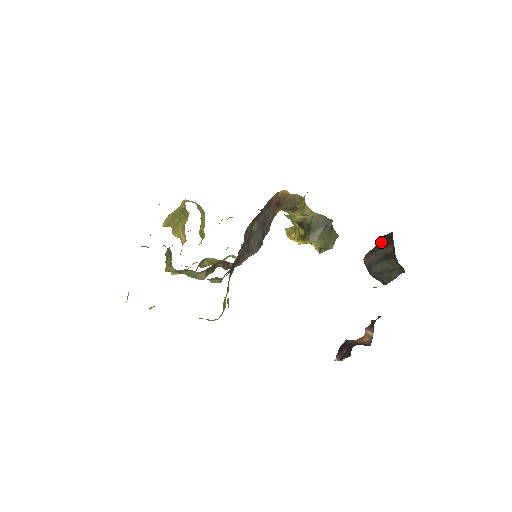
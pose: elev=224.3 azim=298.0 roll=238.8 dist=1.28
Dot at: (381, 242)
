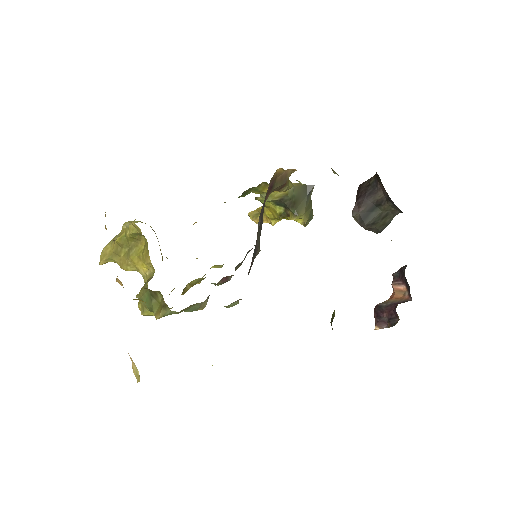
Dot at: (364, 191)
